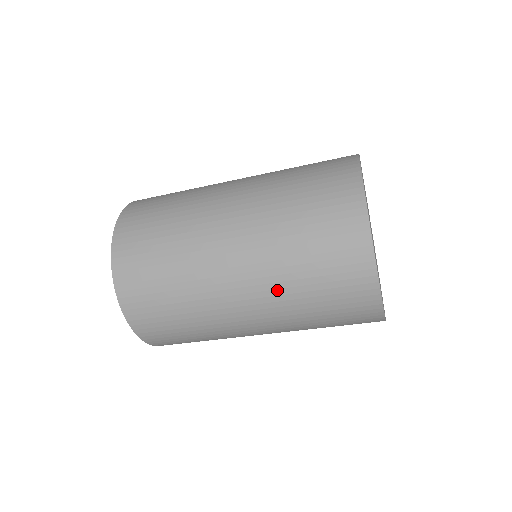
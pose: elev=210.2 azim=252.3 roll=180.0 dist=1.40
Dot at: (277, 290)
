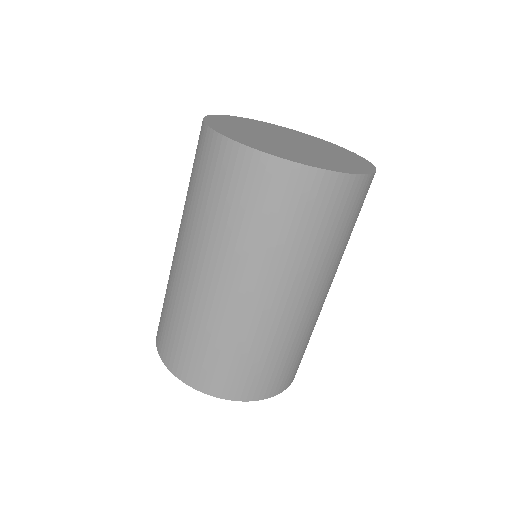
Dot at: occluded
